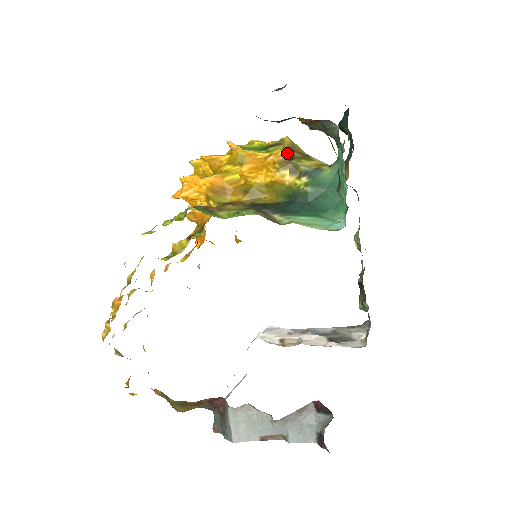
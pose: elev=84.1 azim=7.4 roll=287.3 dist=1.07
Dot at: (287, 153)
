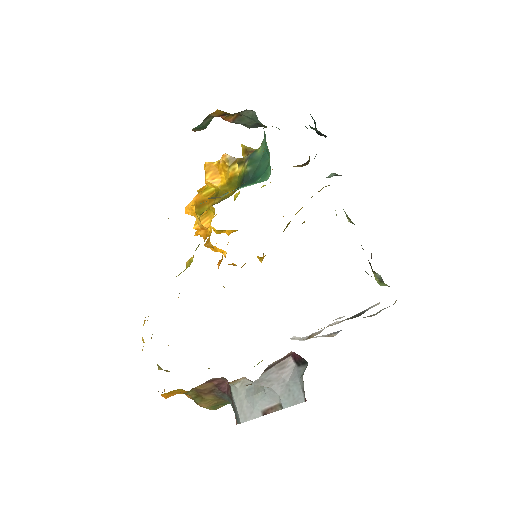
Dot at: occluded
